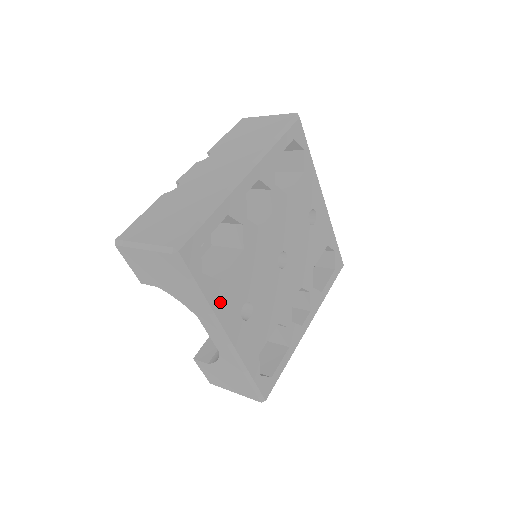
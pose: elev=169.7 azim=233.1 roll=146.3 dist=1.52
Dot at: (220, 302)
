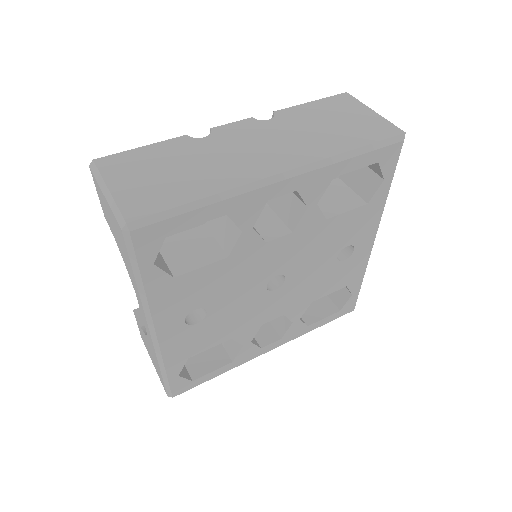
Dot at: (163, 298)
